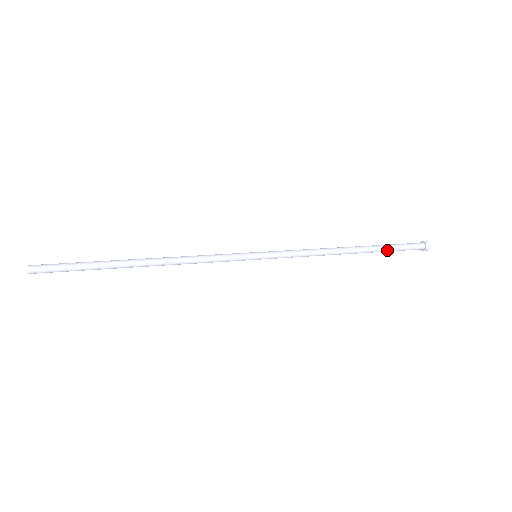
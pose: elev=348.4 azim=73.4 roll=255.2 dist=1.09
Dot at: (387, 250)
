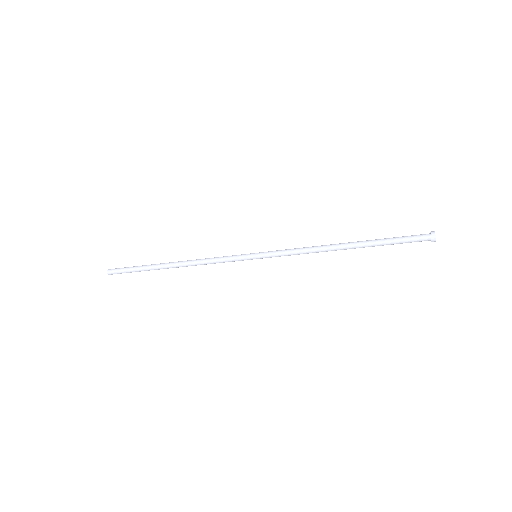
Dot at: (384, 244)
